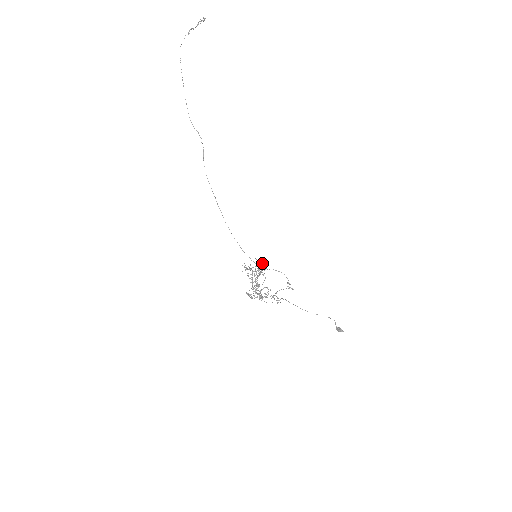
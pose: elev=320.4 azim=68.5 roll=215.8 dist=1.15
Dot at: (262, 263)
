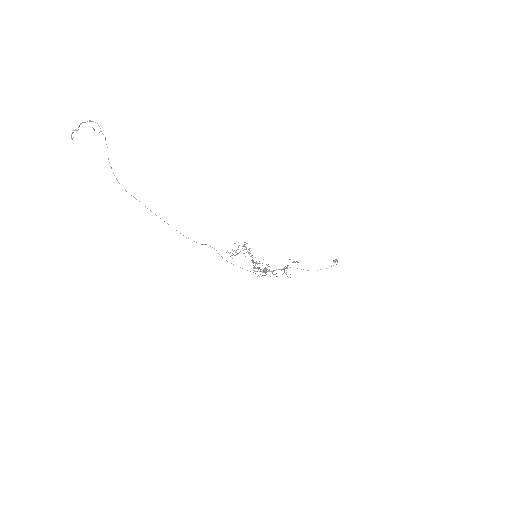
Dot at: occluded
